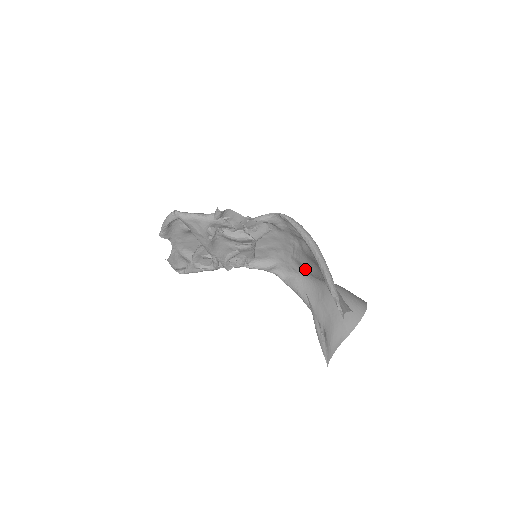
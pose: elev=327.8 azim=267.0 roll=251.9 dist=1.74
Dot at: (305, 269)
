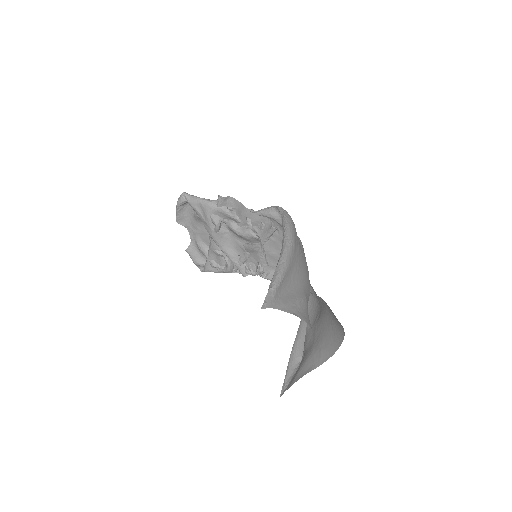
Dot at: occluded
